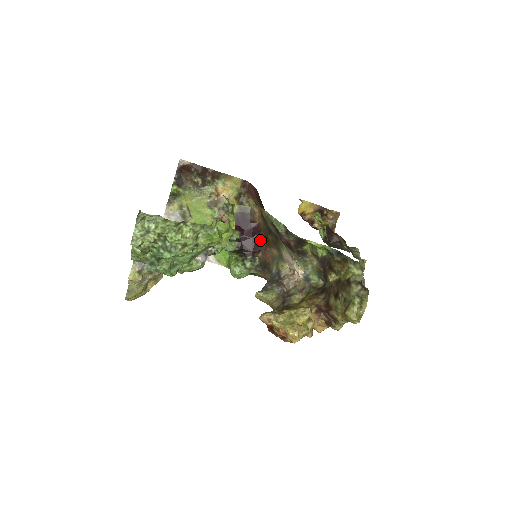
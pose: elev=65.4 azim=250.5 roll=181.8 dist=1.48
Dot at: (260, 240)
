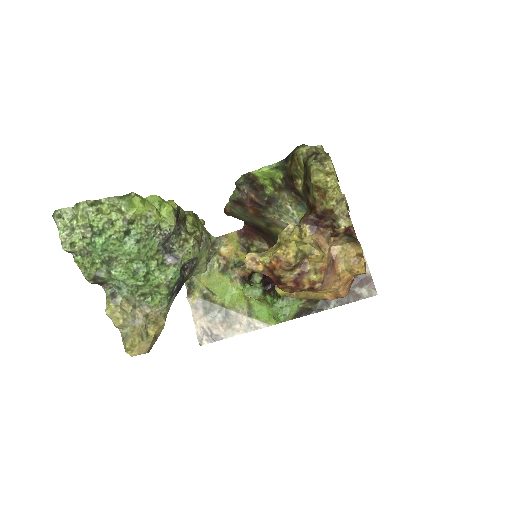
Dot at: occluded
